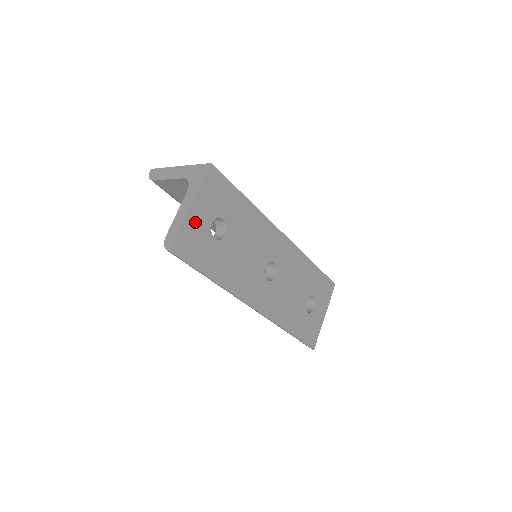
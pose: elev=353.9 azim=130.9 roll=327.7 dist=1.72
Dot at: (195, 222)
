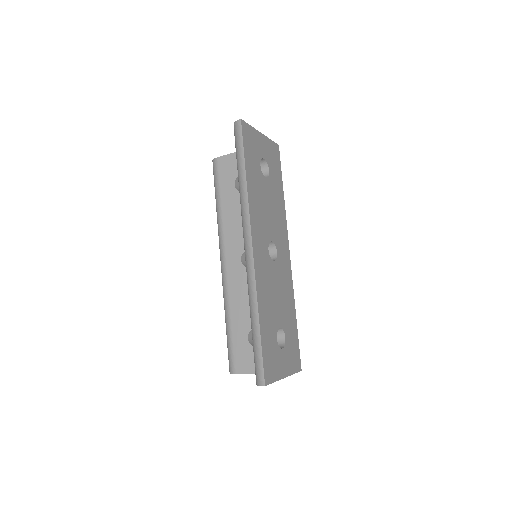
Dot at: (258, 140)
